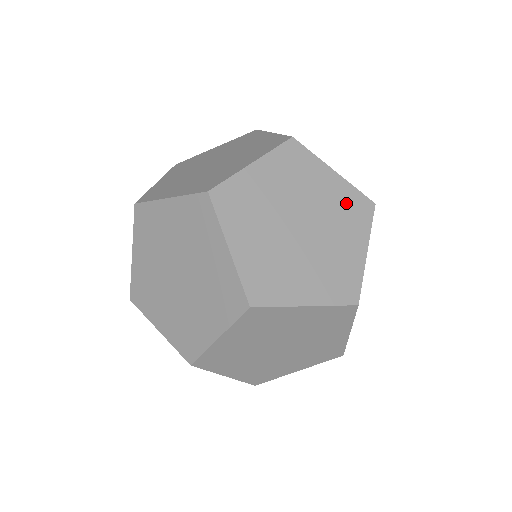
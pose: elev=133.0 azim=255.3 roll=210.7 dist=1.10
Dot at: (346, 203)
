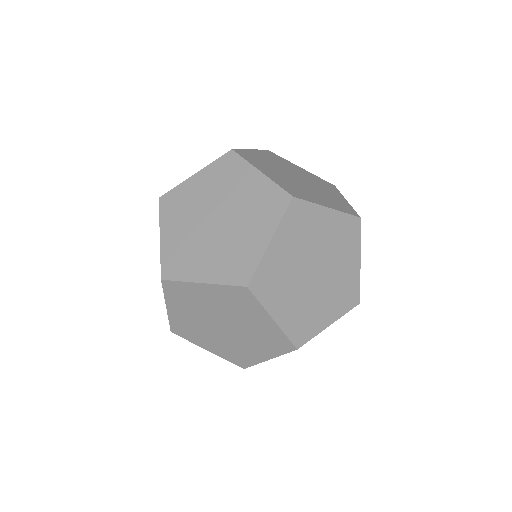
Dot at: (318, 180)
